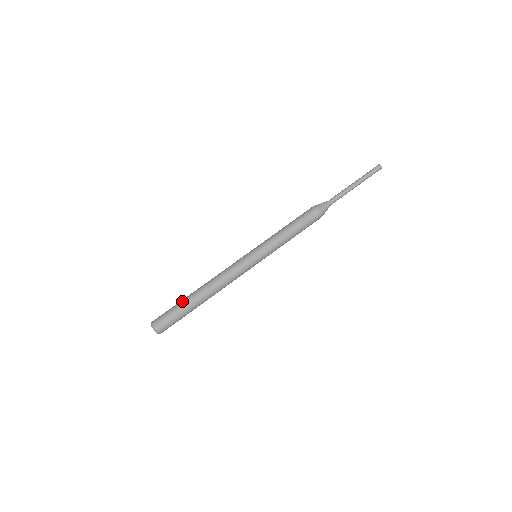
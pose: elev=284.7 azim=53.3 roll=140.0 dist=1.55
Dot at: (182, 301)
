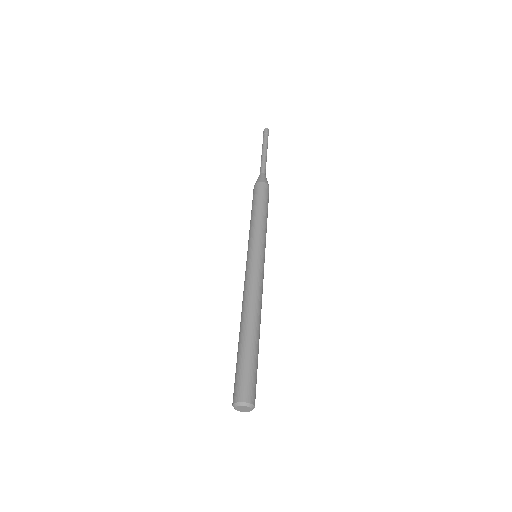
Dot at: (237, 355)
